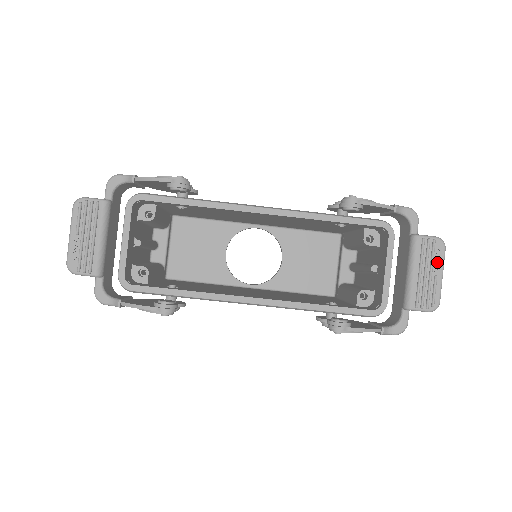
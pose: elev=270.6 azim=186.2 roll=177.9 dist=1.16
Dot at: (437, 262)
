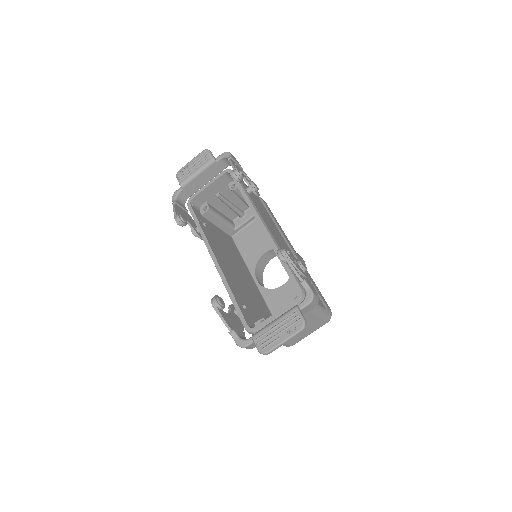
Dot at: (289, 331)
